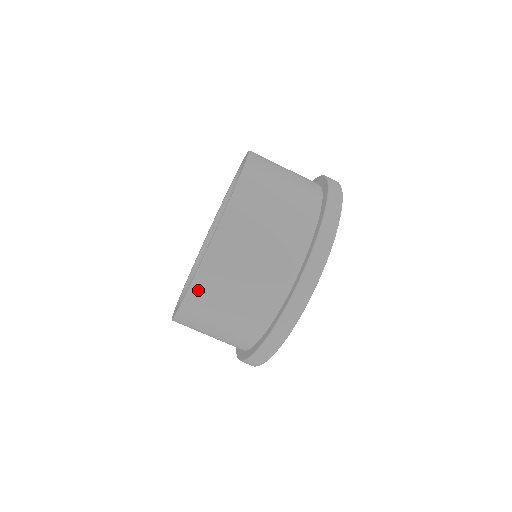
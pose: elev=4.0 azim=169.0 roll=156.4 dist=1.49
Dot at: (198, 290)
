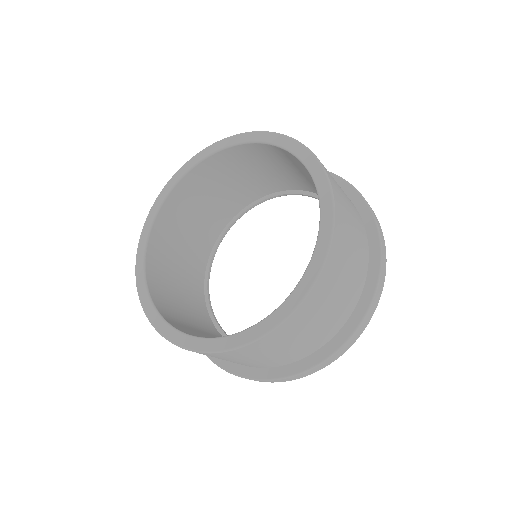
Dot at: (213, 355)
